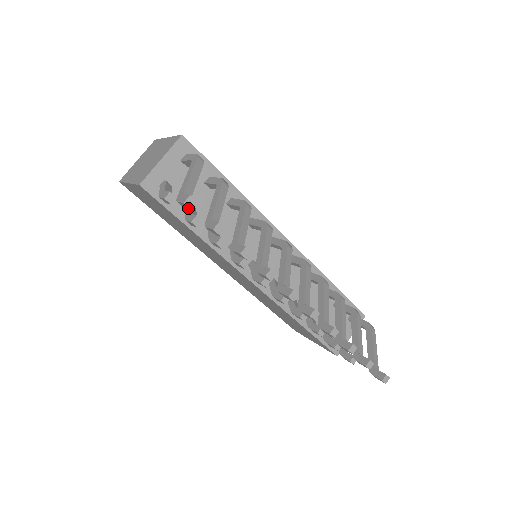
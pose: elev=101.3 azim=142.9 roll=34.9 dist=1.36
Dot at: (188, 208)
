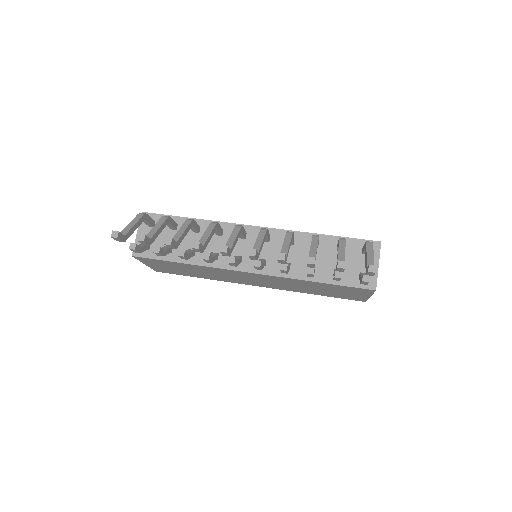
Dot at: (117, 239)
